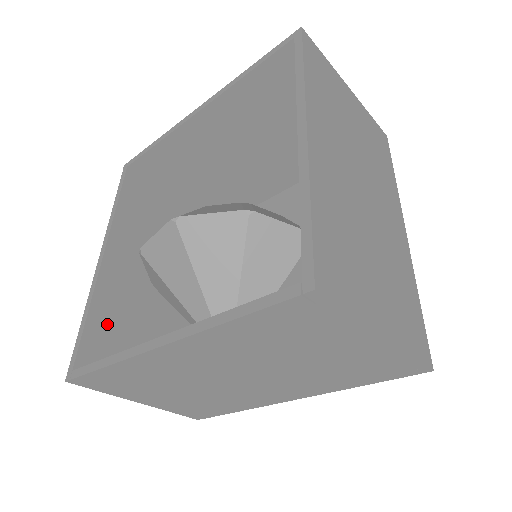
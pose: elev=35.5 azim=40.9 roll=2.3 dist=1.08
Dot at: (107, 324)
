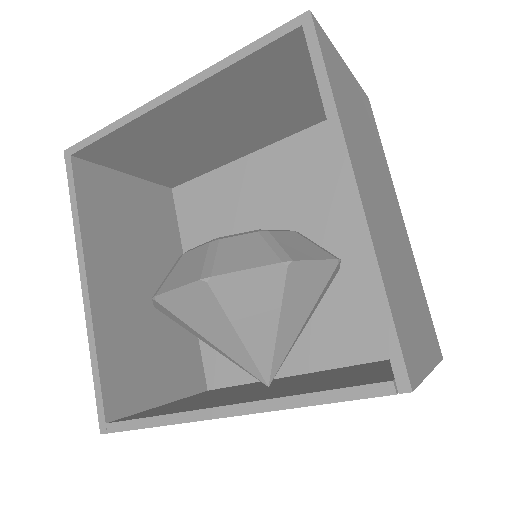
Dot at: (116, 358)
